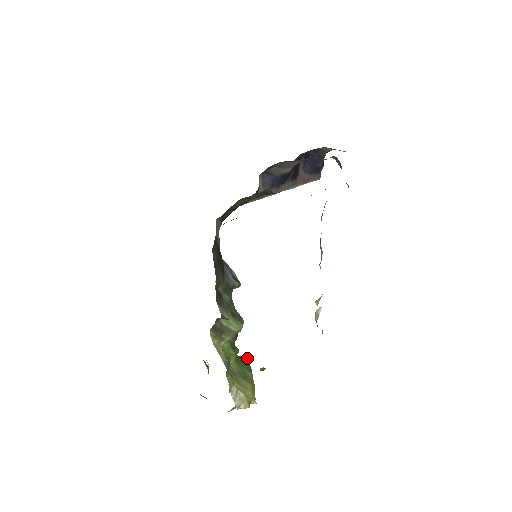
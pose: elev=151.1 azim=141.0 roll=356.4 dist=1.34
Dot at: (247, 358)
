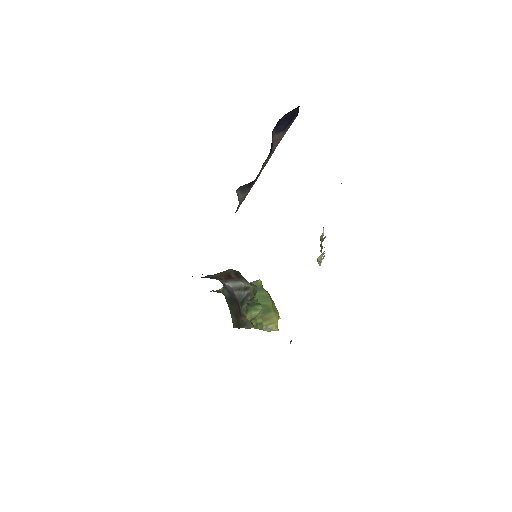
Dot at: (261, 283)
